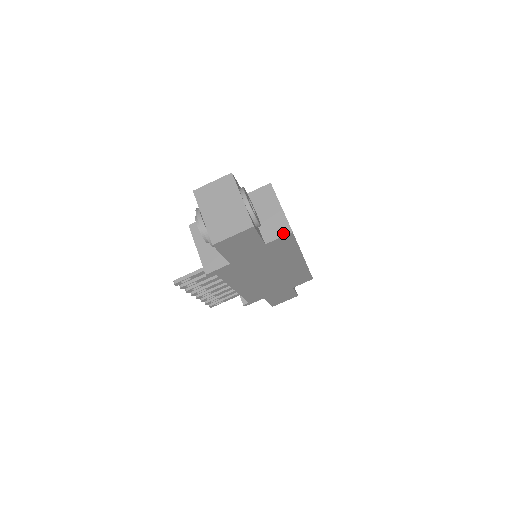
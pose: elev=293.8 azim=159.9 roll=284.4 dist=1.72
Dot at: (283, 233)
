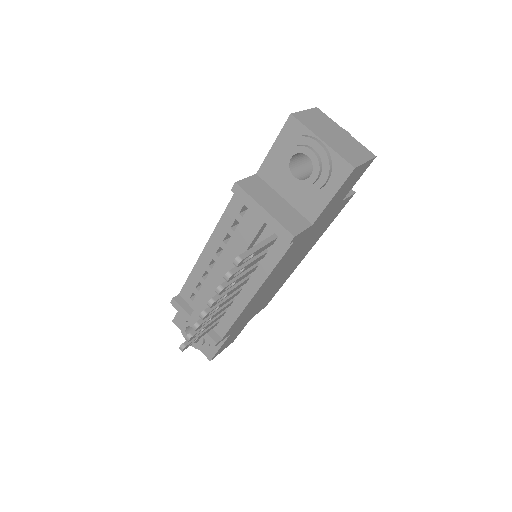
Dot at: (349, 193)
